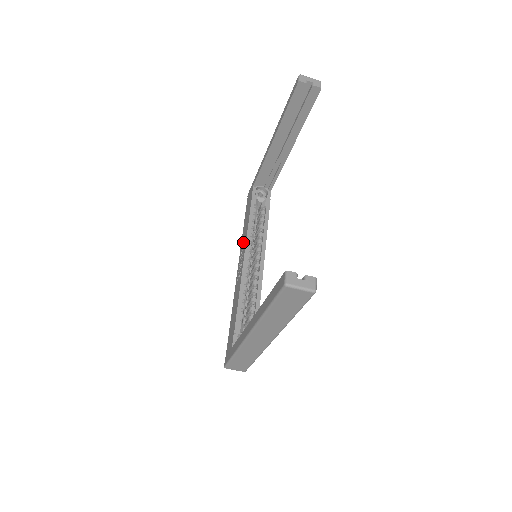
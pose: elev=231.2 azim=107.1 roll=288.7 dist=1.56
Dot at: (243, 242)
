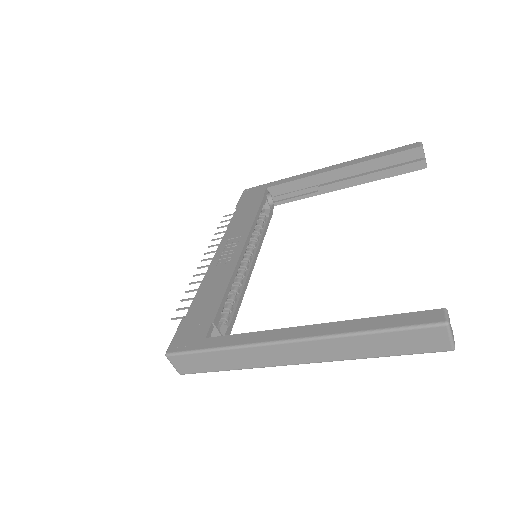
Dot at: (237, 231)
